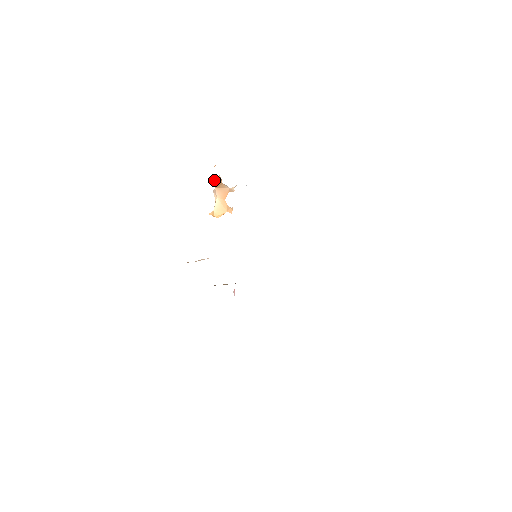
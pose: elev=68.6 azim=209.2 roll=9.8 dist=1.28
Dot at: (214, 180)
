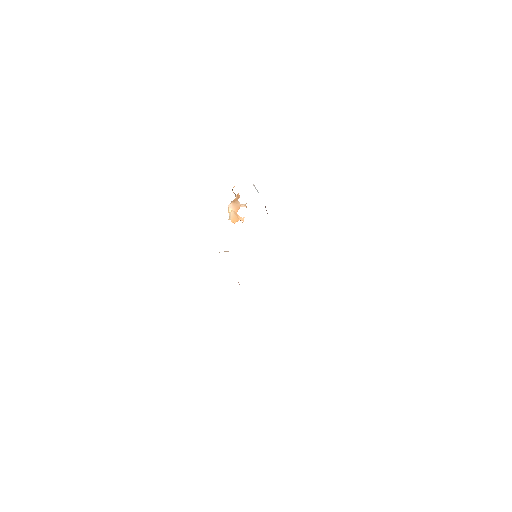
Dot at: (236, 195)
